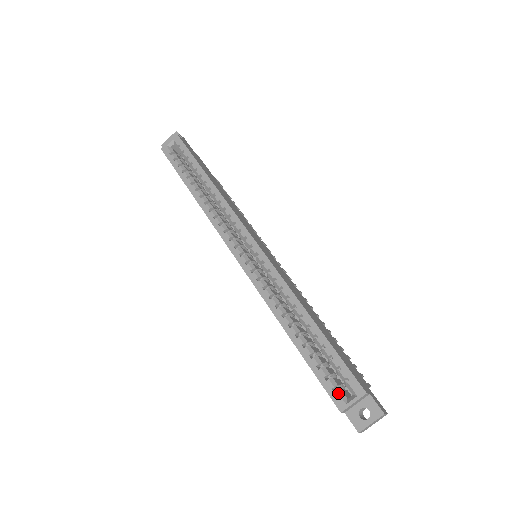
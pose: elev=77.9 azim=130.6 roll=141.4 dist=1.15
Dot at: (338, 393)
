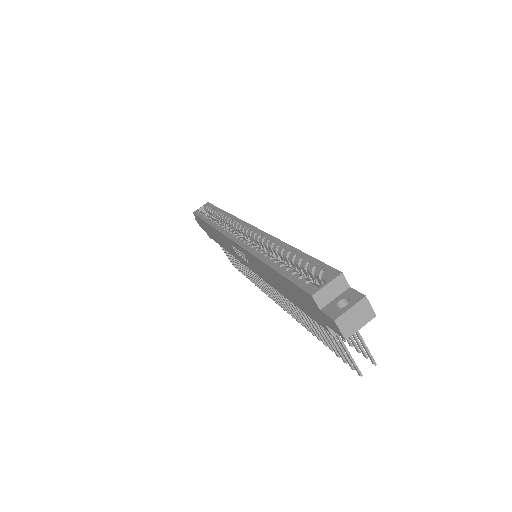
Dot at: (311, 283)
